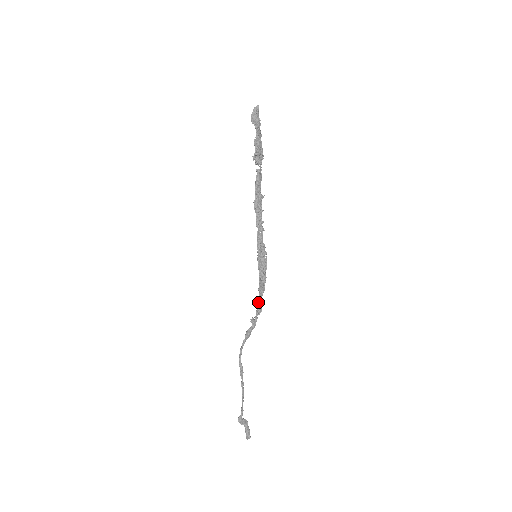
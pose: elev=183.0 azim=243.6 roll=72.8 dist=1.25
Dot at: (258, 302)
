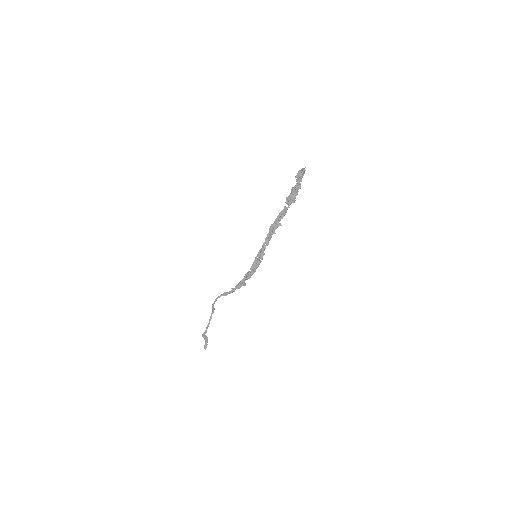
Dot at: (240, 282)
